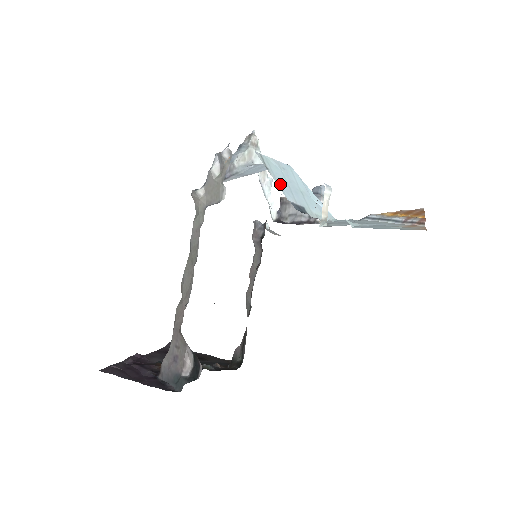
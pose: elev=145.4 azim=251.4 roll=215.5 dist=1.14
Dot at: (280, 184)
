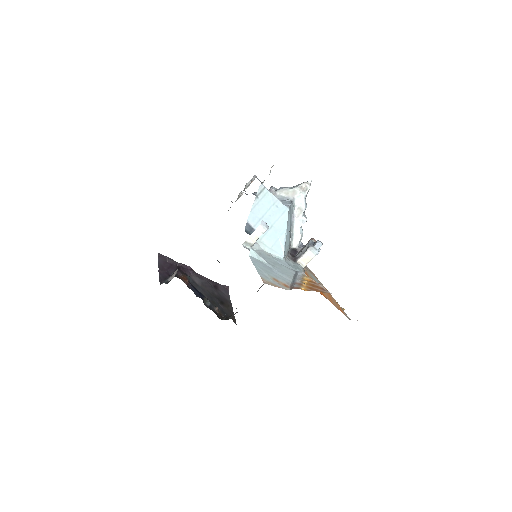
Dot at: (255, 210)
